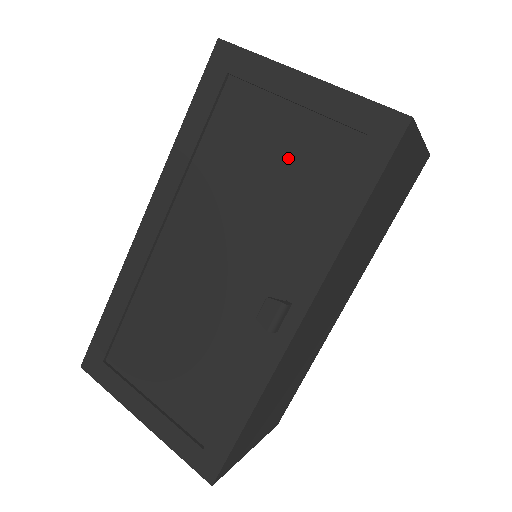
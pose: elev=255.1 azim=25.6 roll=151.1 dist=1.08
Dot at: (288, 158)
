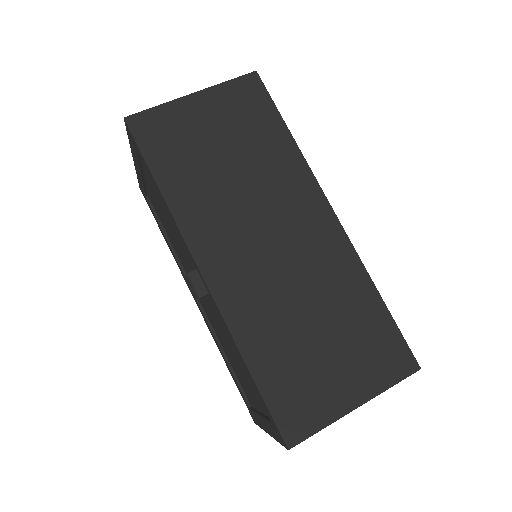
Dot at: (158, 199)
